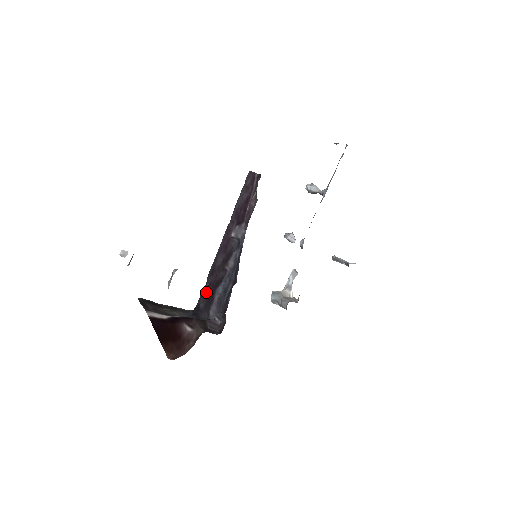
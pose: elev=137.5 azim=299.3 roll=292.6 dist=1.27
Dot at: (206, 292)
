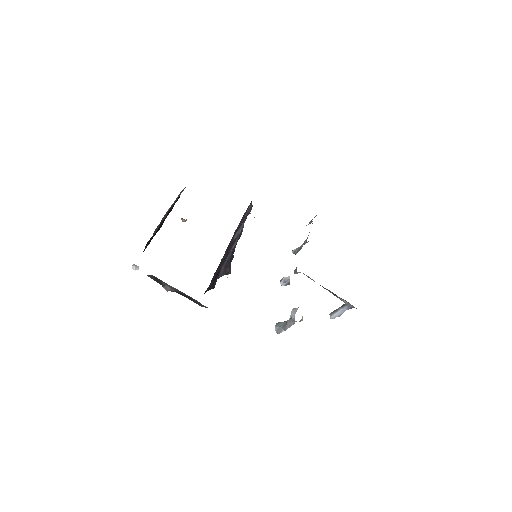
Dot at: (212, 281)
